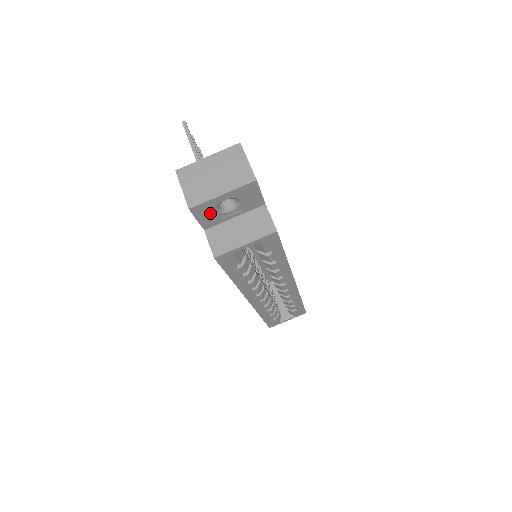
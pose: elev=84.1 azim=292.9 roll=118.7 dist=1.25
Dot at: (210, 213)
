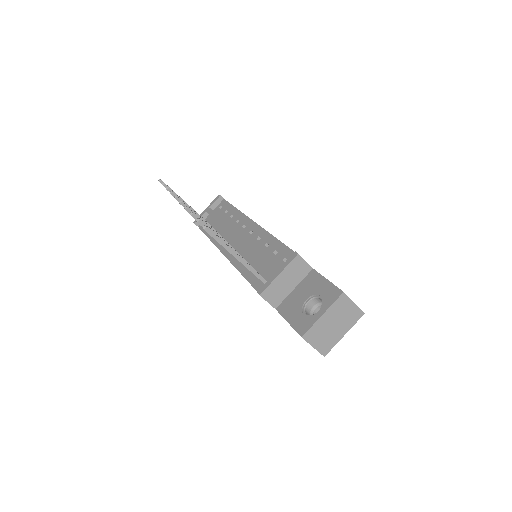
Dot at: occluded
